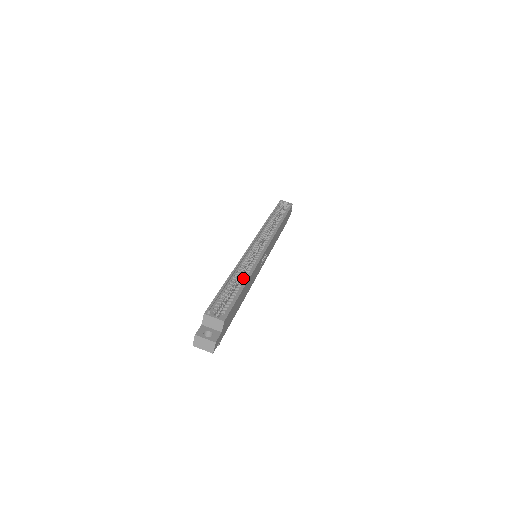
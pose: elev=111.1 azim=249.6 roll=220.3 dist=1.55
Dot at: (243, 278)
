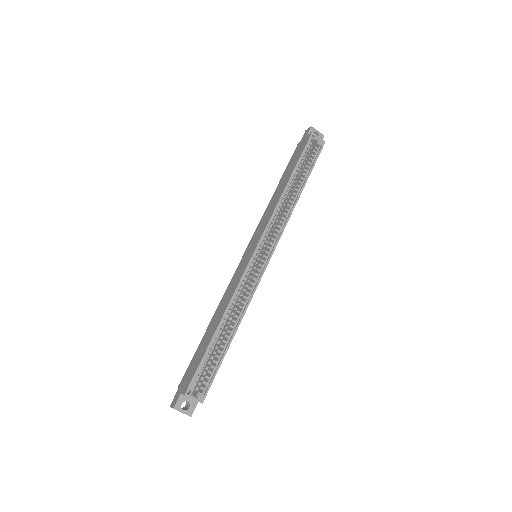
Dot at: (233, 322)
